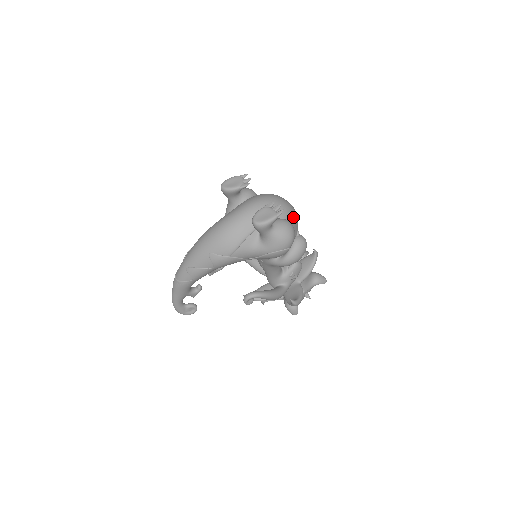
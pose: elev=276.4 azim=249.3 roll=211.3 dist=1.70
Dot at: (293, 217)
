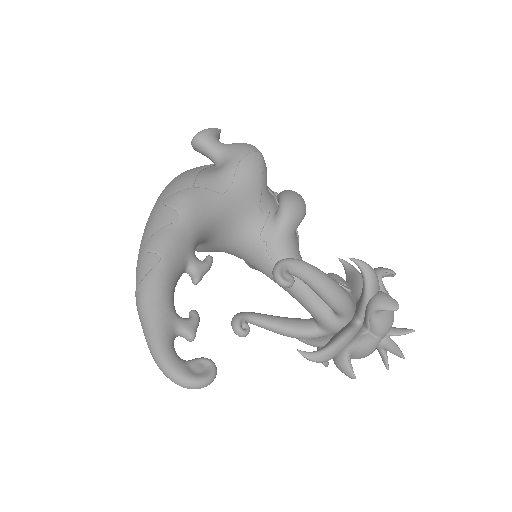
Dot at: occluded
